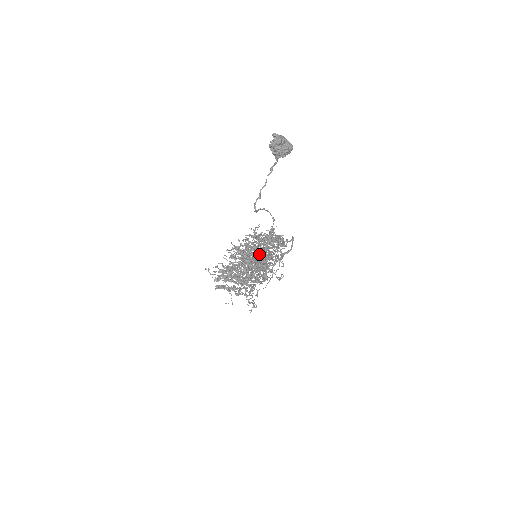
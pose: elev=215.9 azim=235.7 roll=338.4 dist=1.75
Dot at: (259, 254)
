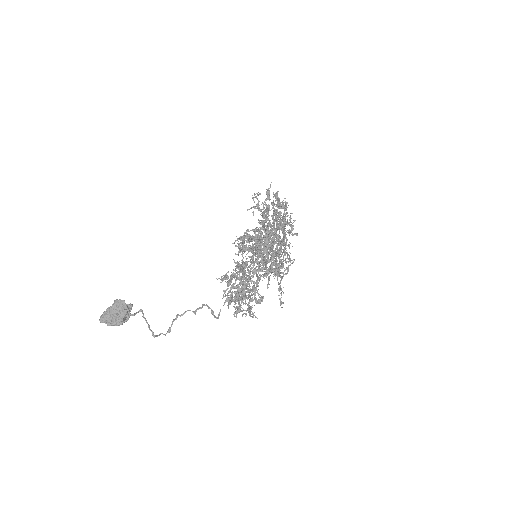
Dot at: (248, 270)
